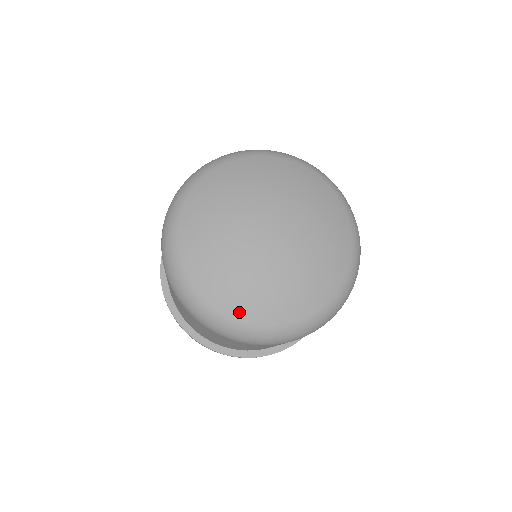
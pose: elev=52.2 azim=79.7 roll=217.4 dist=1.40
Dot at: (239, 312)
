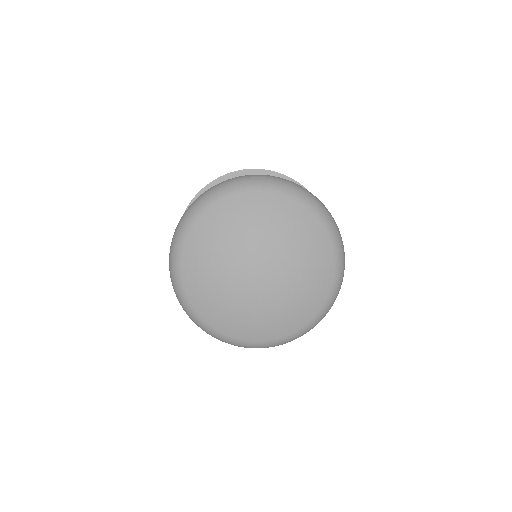
Dot at: (236, 333)
